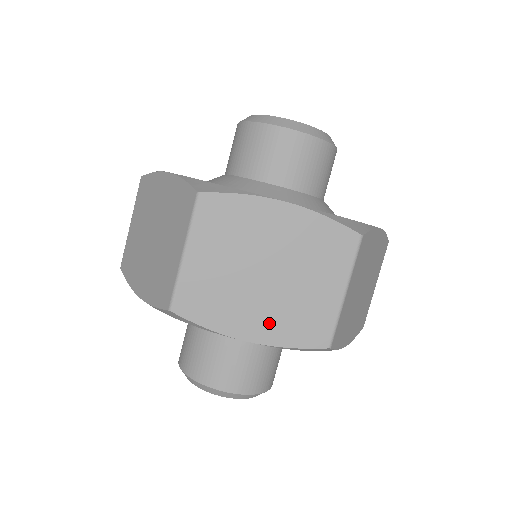
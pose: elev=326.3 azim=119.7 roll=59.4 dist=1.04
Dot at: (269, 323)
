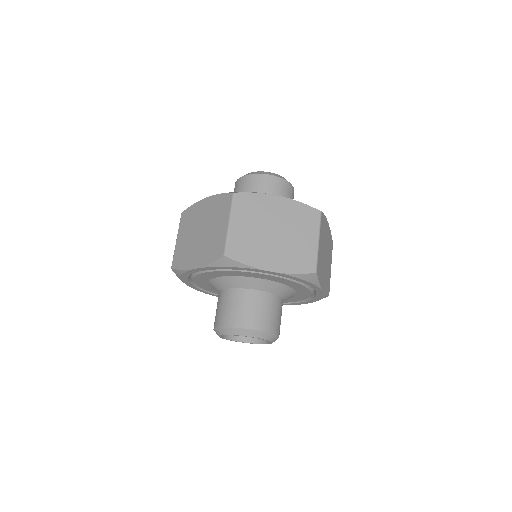
Dot at: (281, 260)
